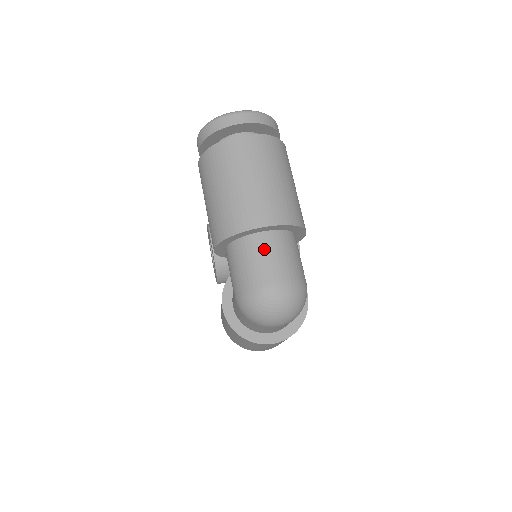
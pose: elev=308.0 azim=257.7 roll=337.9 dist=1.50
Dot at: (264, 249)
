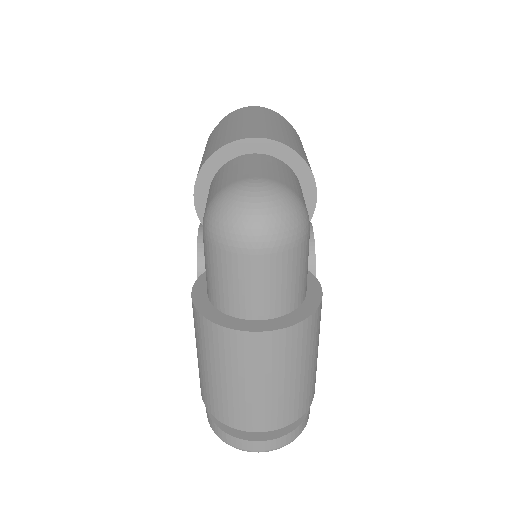
Dot at: (250, 161)
